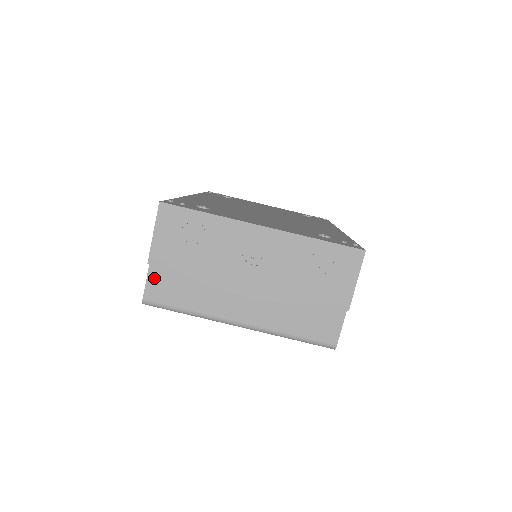
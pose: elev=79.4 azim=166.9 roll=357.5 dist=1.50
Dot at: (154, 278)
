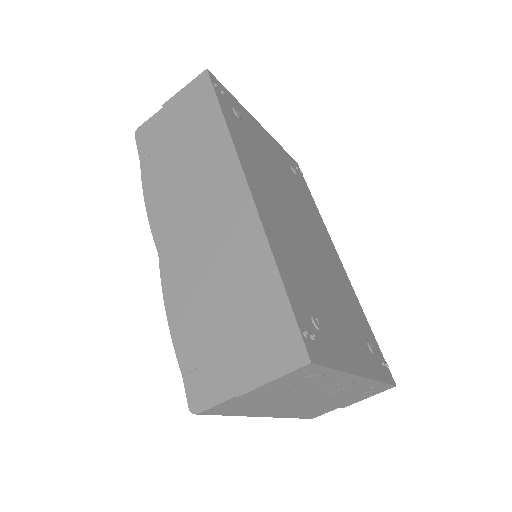
Dot at: (229, 403)
